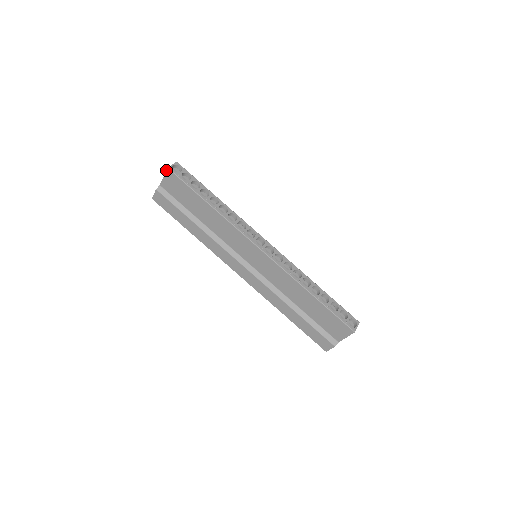
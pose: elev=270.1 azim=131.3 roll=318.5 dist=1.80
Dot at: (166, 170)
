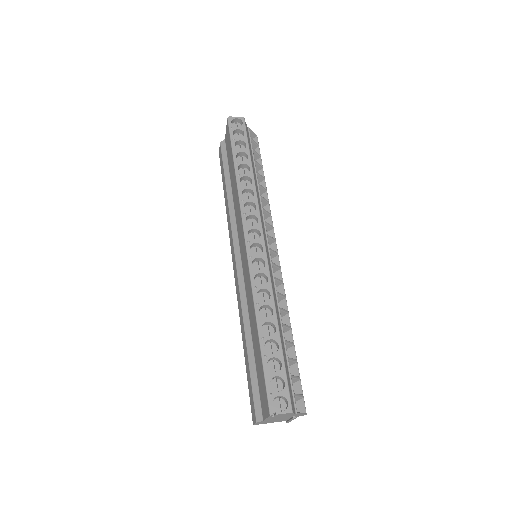
Dot at: (227, 120)
